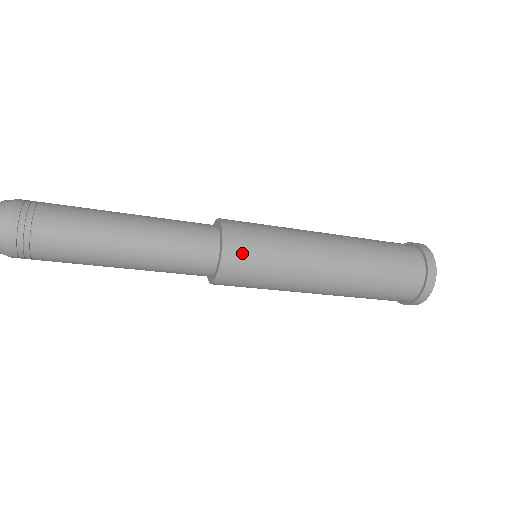
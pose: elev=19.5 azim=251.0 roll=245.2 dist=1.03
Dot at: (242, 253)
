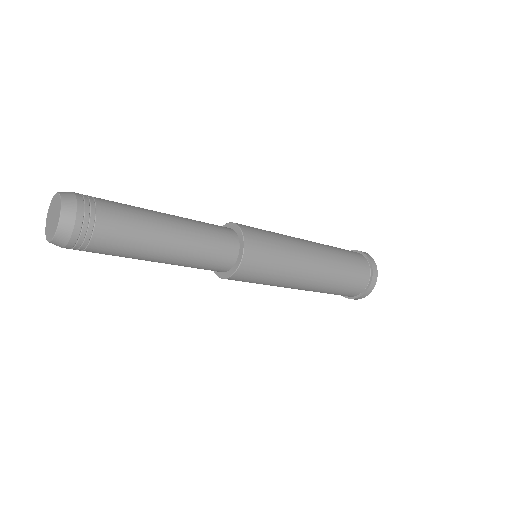
Dot at: (258, 250)
